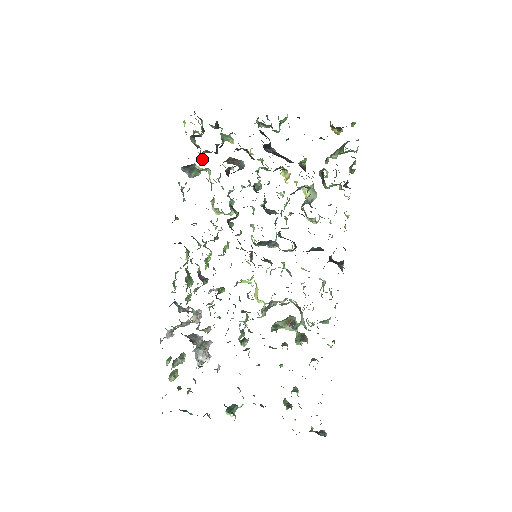
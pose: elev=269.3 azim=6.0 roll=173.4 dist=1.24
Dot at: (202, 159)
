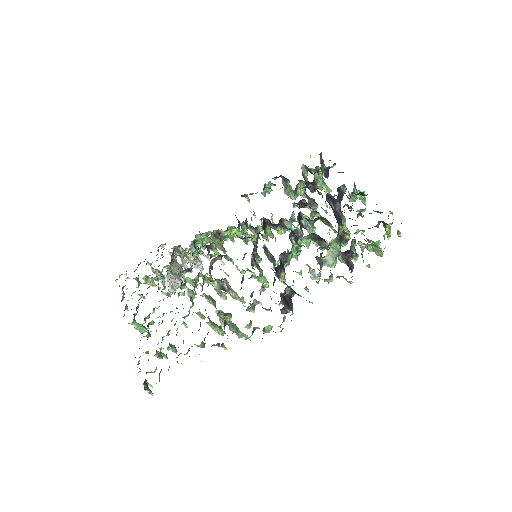
Dot at: (299, 186)
